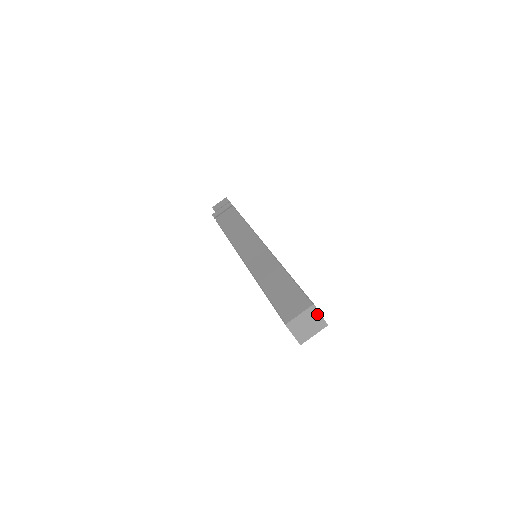
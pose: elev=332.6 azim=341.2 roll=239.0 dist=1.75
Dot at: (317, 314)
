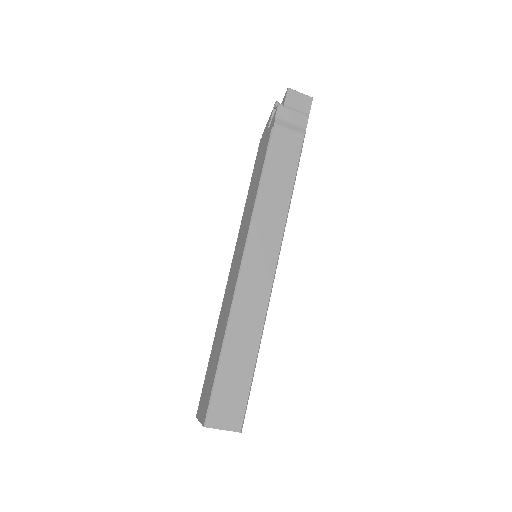
Dot at: occluded
